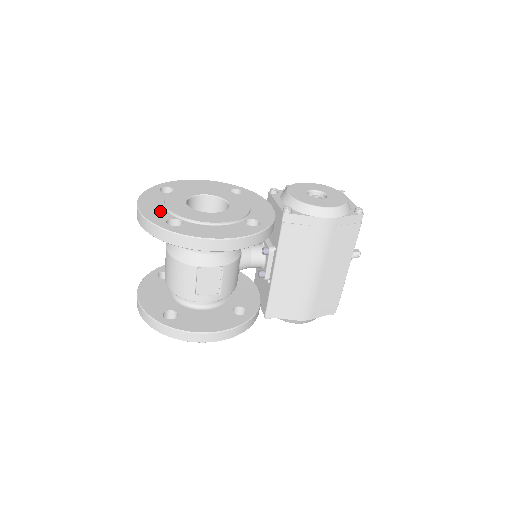
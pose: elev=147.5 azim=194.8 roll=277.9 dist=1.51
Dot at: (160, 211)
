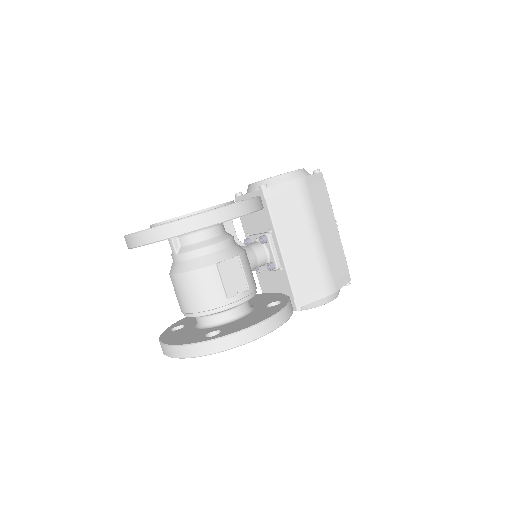
Dot at: occluded
